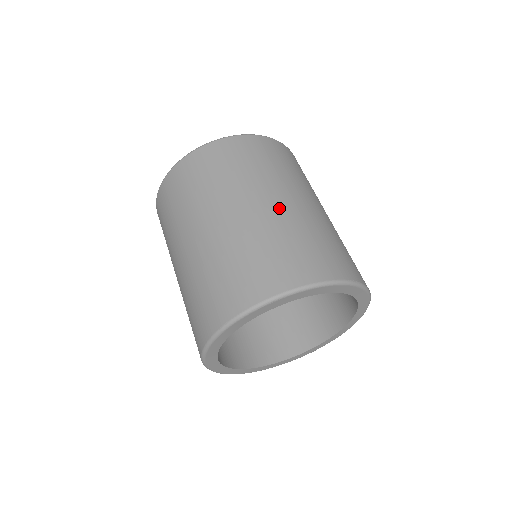
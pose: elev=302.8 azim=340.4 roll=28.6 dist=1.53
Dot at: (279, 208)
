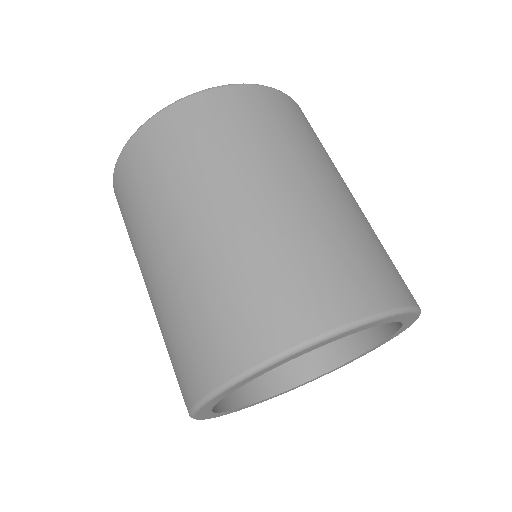
Dot at: (208, 235)
